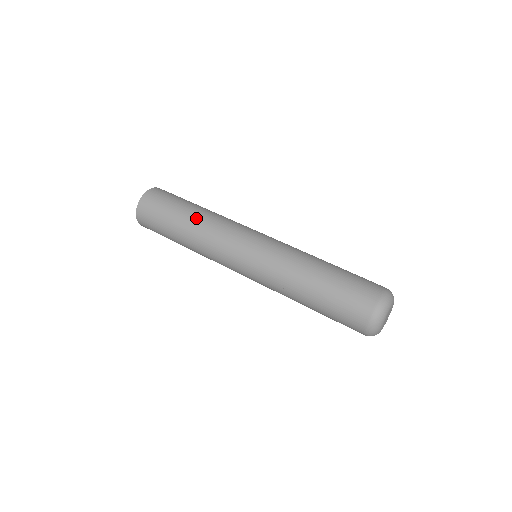
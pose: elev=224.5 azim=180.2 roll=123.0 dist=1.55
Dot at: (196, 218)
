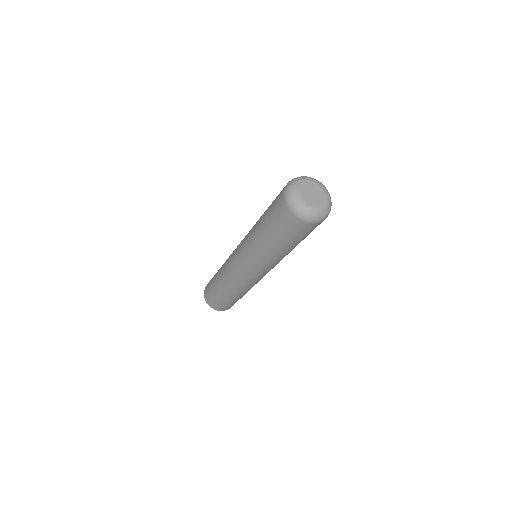
Dot at: (219, 271)
